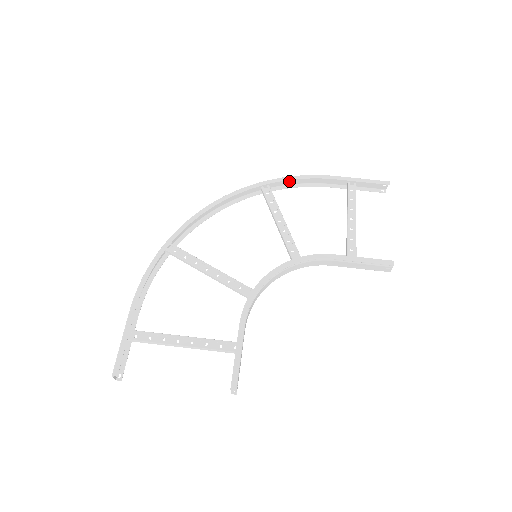
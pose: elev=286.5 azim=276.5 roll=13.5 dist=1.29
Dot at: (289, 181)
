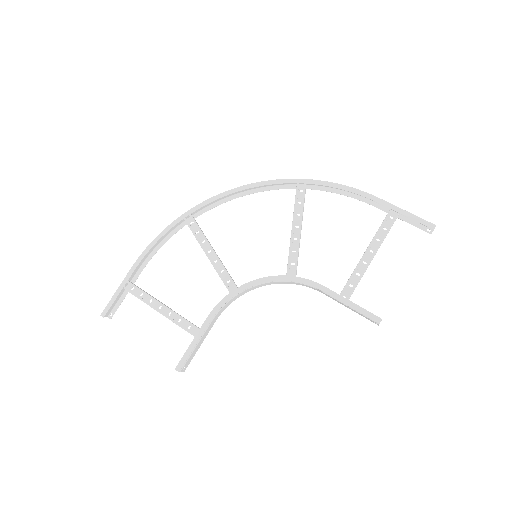
Dot at: occluded
